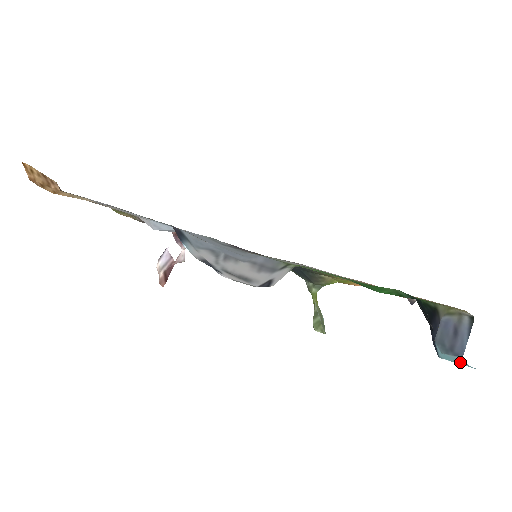
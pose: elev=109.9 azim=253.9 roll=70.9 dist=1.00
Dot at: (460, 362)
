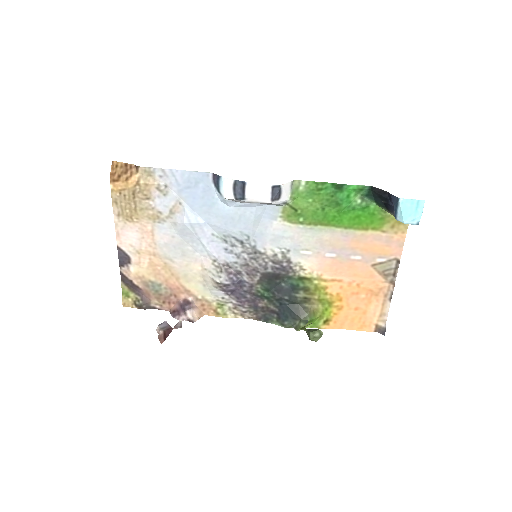
Dot at: (414, 207)
